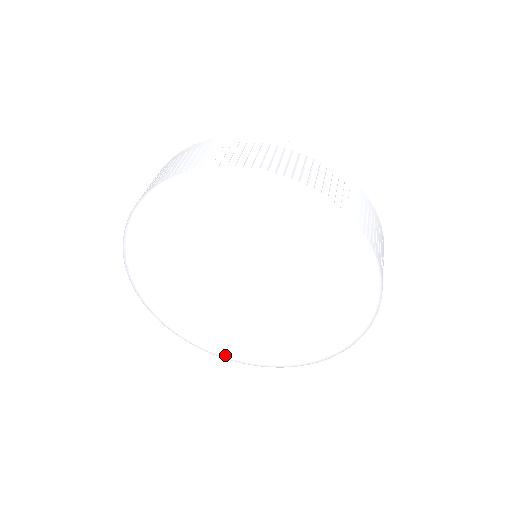
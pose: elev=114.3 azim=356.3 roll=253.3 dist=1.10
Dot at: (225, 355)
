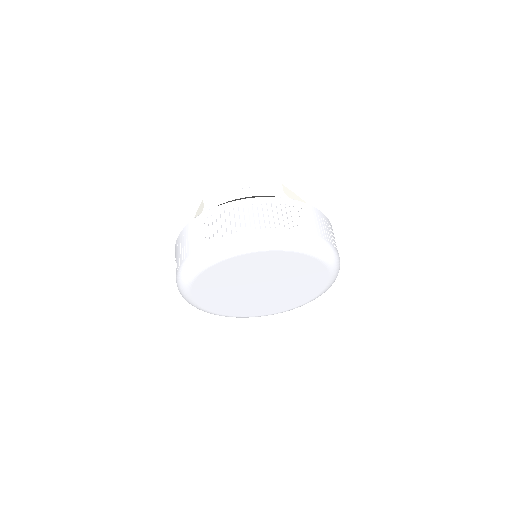
Dot at: (248, 316)
